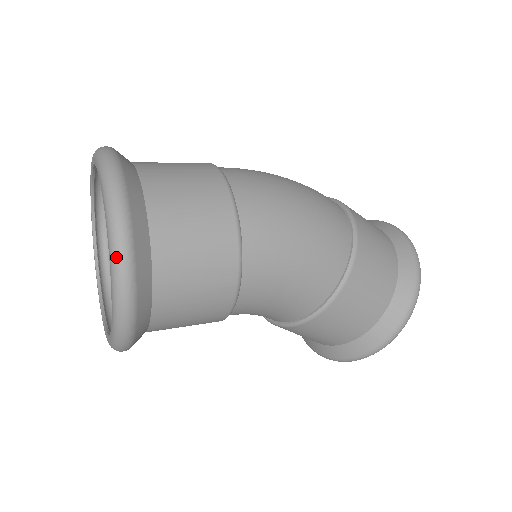
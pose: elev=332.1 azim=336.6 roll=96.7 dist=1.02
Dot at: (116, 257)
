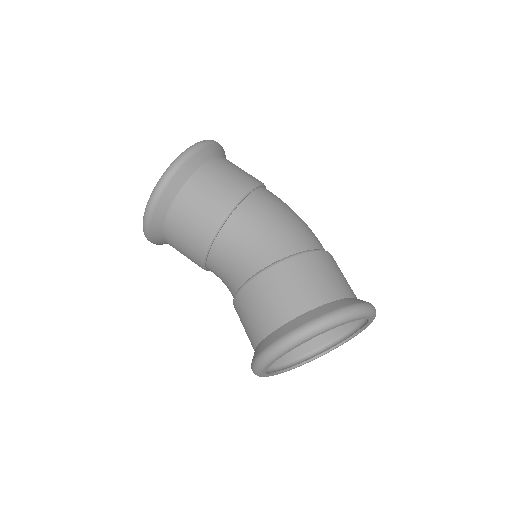
Dot at: (199, 142)
